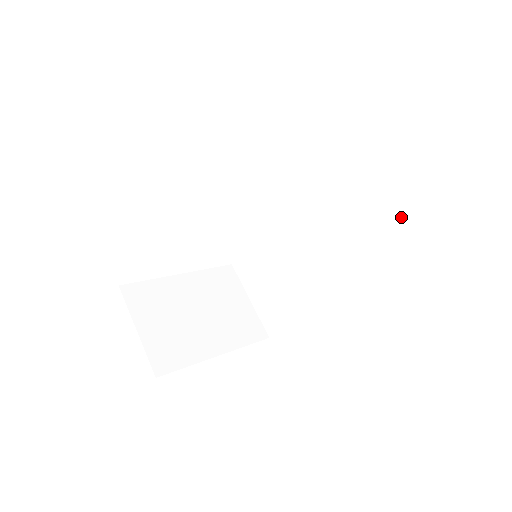
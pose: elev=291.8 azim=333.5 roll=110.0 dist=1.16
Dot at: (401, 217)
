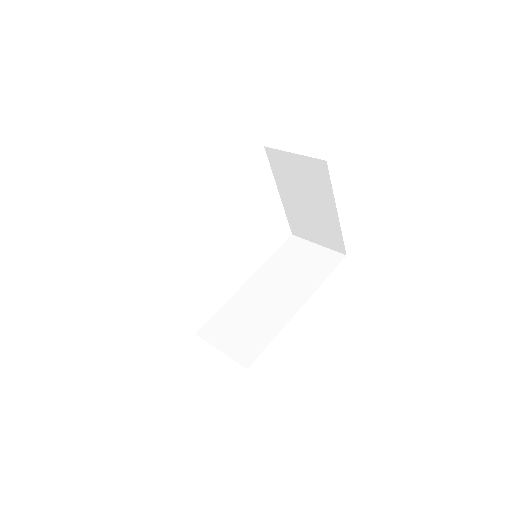
Dot at: (334, 255)
